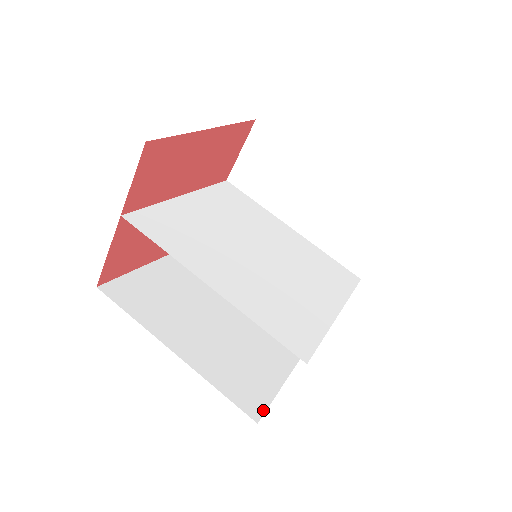
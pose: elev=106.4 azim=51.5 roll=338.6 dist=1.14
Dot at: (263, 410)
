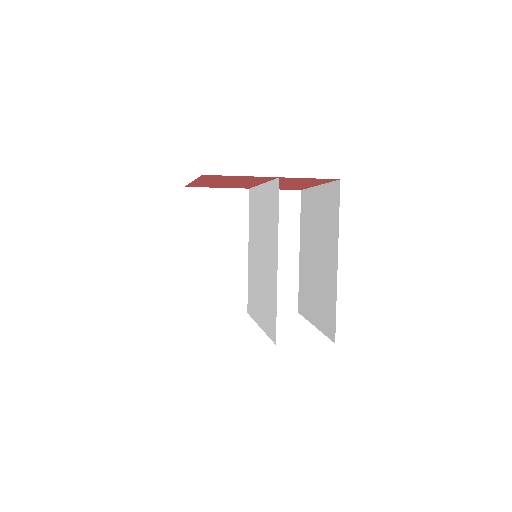
Dot at: occluded
